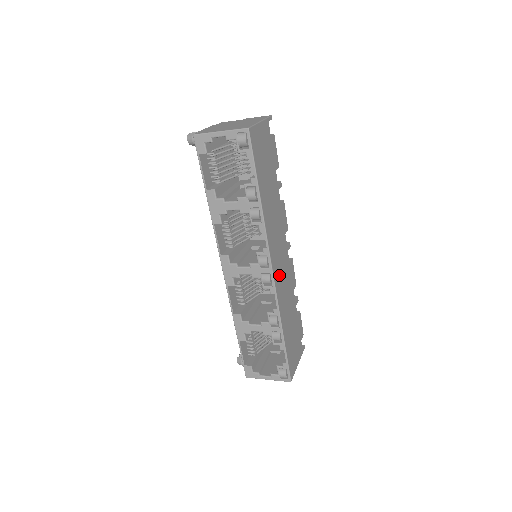
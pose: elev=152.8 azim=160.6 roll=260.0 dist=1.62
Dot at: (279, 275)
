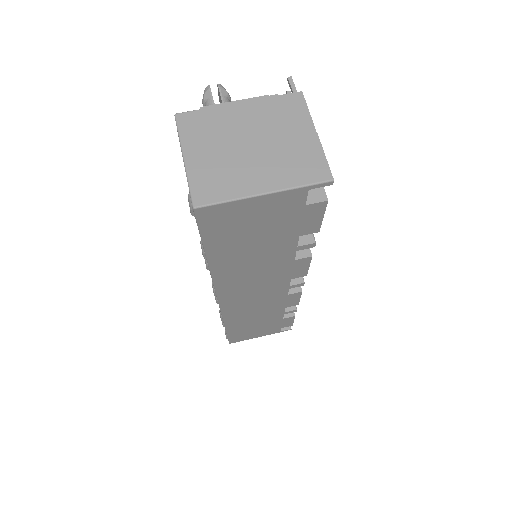
Dot at: (241, 303)
